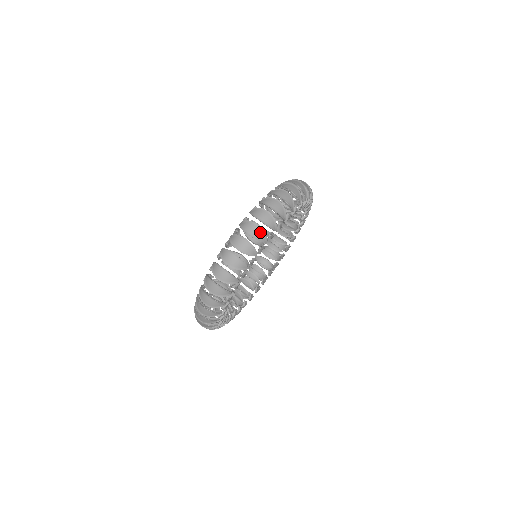
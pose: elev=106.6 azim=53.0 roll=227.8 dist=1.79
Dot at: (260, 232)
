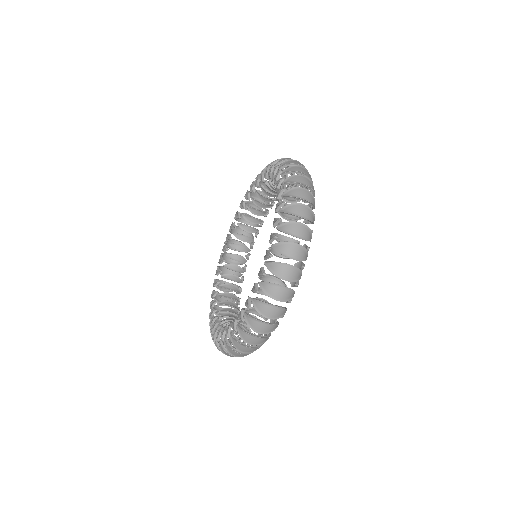
Dot at: occluded
